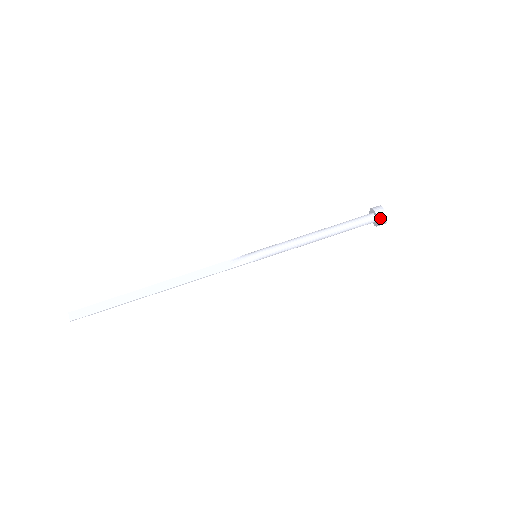
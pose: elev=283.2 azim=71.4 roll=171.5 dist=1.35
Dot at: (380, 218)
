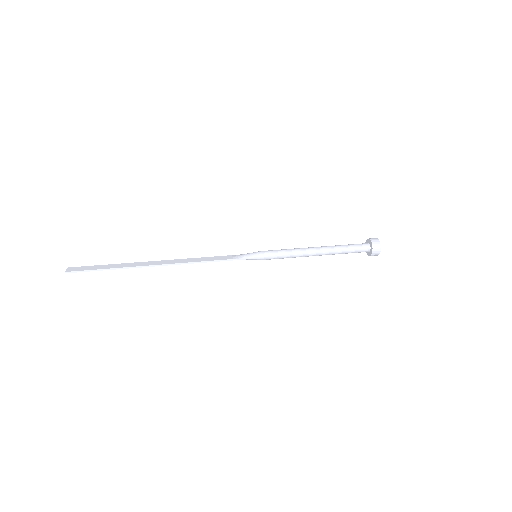
Dot at: (374, 243)
